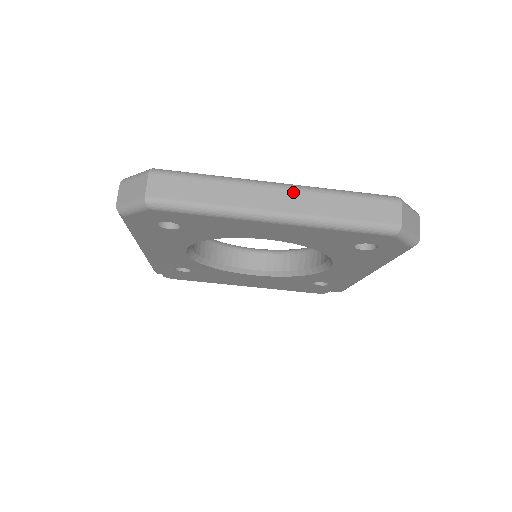
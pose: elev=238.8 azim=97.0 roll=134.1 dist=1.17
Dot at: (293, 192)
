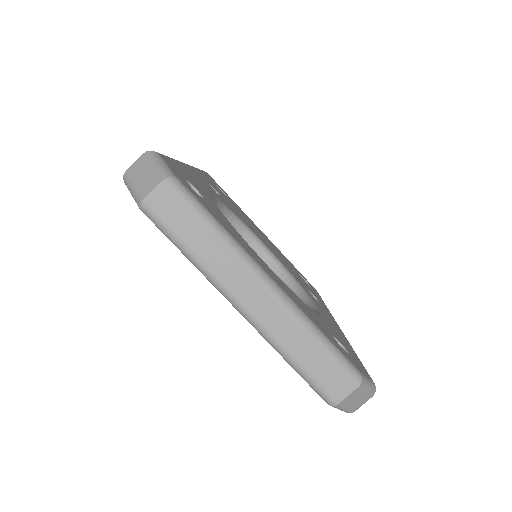
Dot at: (274, 302)
